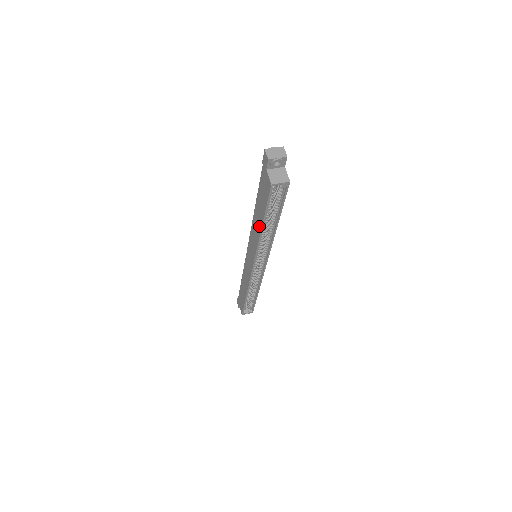
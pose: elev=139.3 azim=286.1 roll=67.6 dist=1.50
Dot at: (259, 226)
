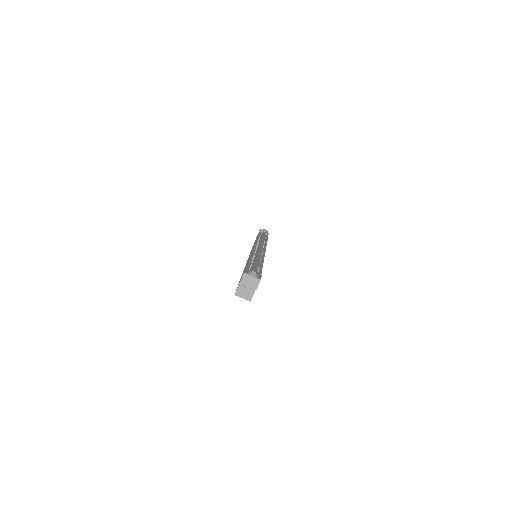
Dot at: occluded
